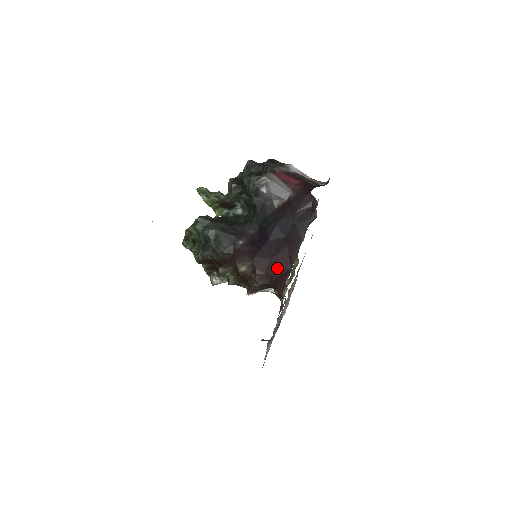
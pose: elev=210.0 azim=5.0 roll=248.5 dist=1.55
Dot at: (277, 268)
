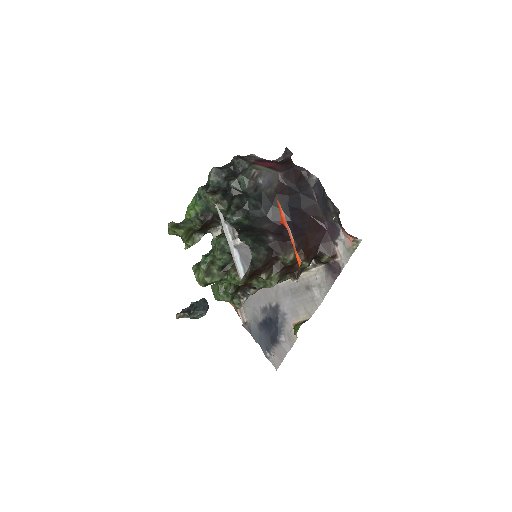
Dot at: (316, 237)
